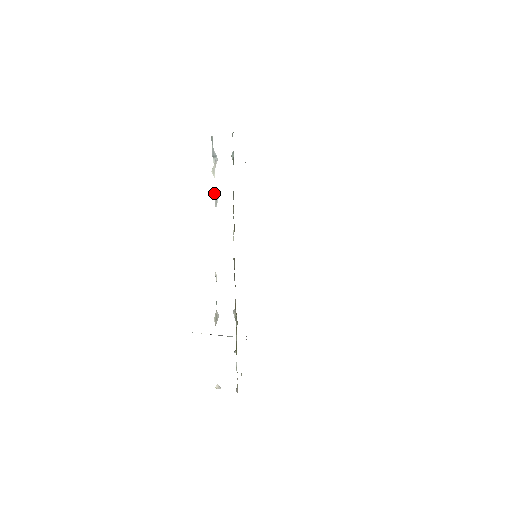
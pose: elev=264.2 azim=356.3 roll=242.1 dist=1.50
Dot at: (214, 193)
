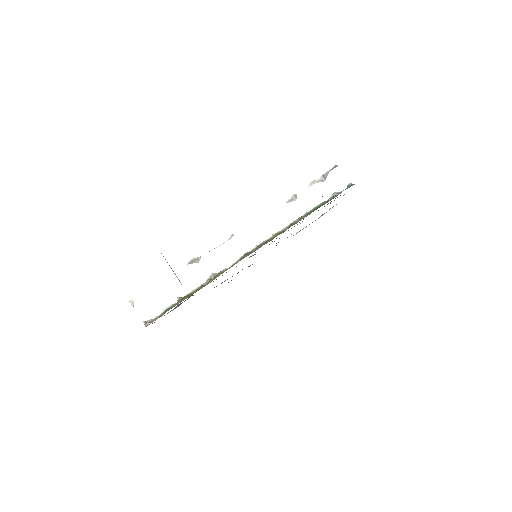
Dot at: occluded
